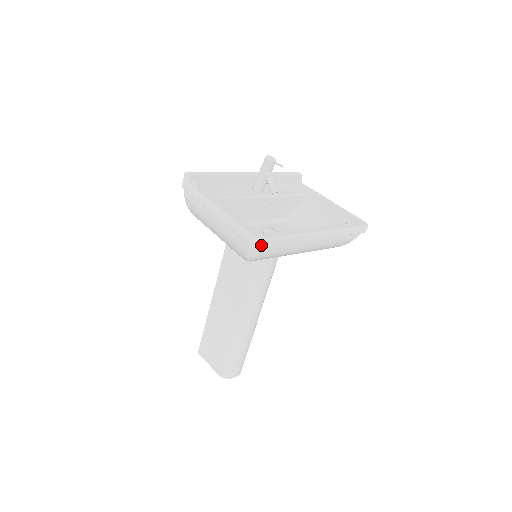
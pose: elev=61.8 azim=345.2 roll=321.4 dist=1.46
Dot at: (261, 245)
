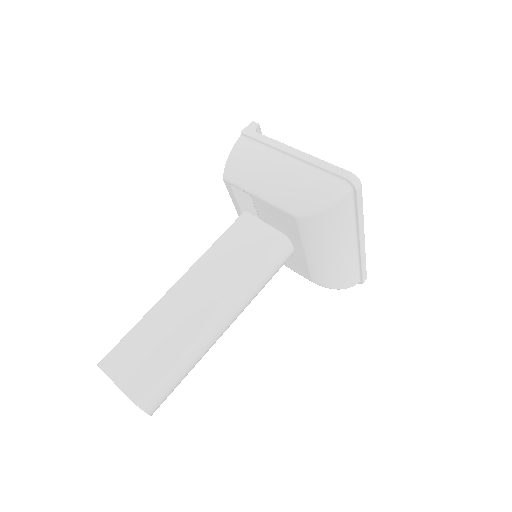
Dot at: (357, 187)
